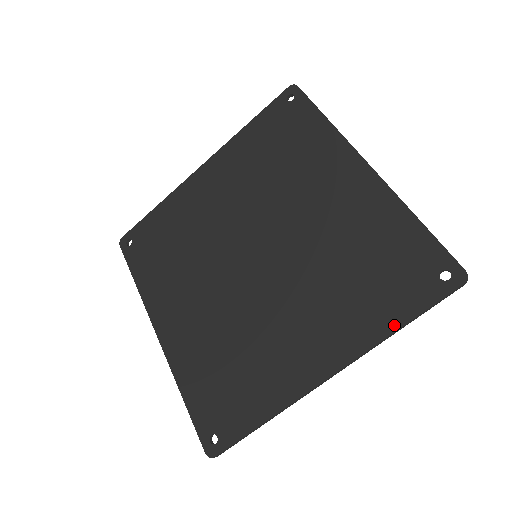
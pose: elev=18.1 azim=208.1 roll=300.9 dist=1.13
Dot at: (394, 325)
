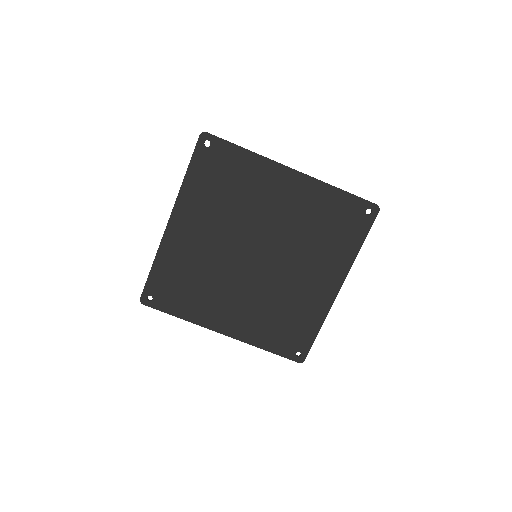
Dot at: (357, 248)
